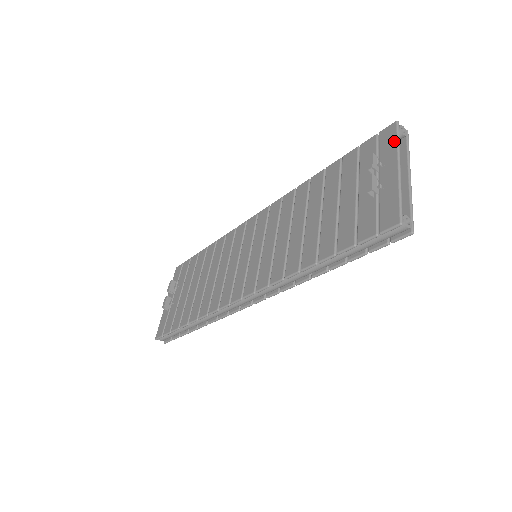
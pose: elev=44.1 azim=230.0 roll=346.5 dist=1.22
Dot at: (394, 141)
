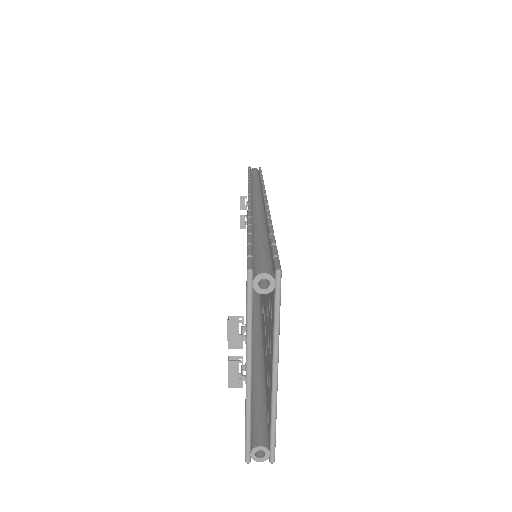
Dot at: occluded
